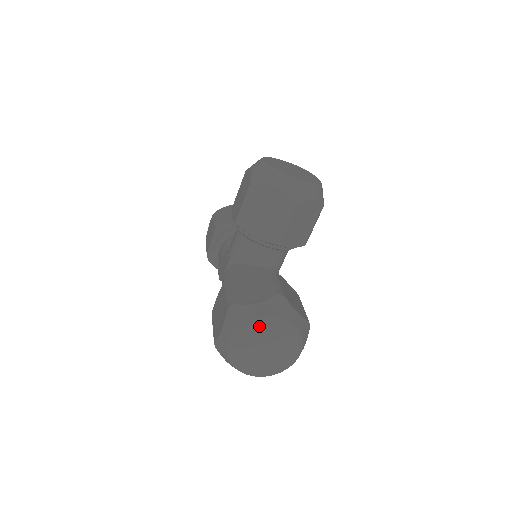
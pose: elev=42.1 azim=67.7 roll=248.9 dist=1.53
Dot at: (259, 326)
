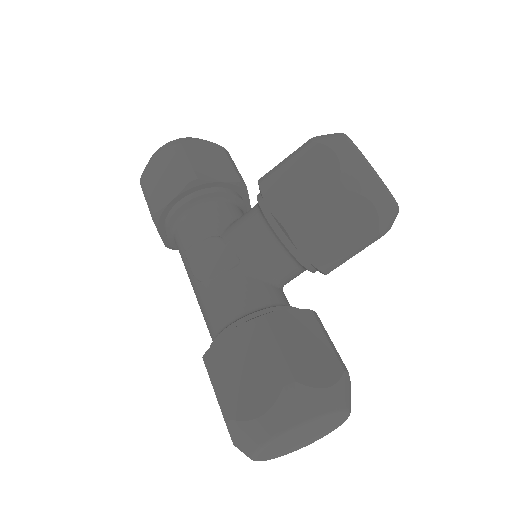
Dot at: (322, 420)
